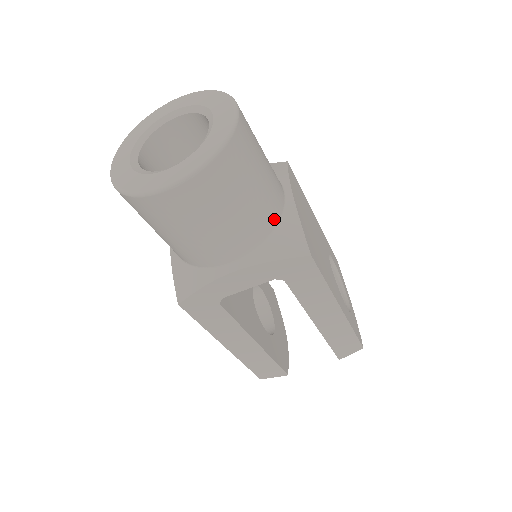
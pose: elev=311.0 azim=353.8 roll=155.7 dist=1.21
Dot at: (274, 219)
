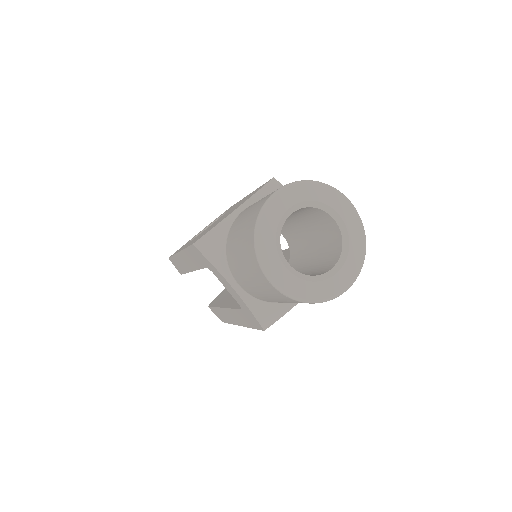
Dot at: occluded
